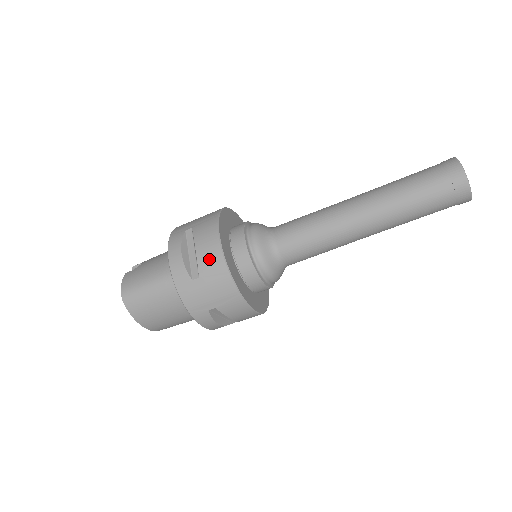
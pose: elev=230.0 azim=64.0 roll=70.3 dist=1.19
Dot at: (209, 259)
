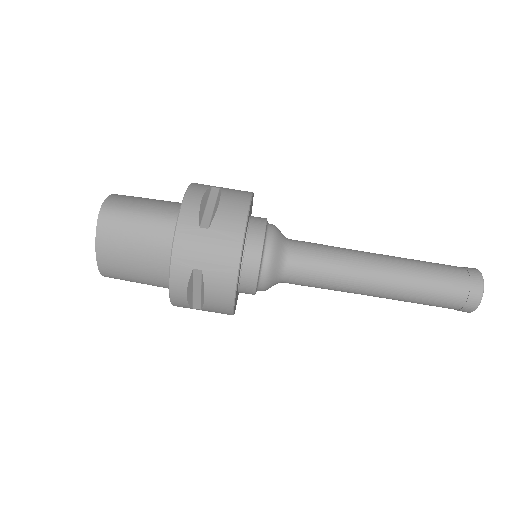
Dot at: (230, 218)
